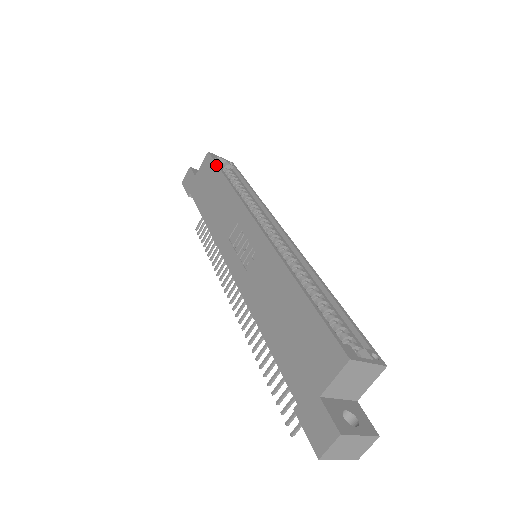
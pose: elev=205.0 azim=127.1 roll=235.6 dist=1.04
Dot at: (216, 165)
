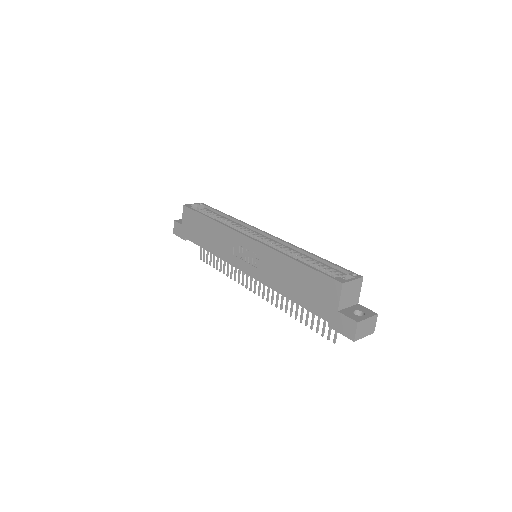
Dot at: (195, 212)
